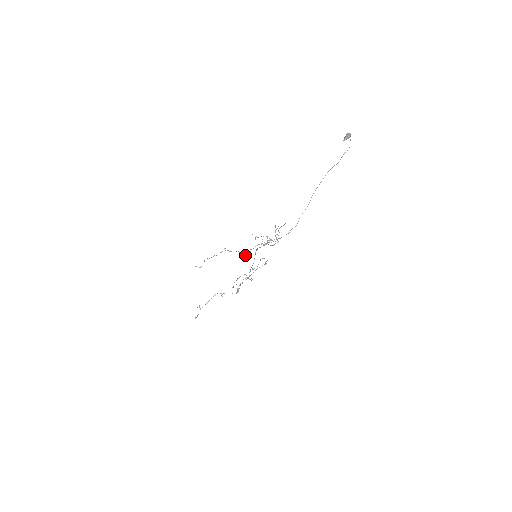
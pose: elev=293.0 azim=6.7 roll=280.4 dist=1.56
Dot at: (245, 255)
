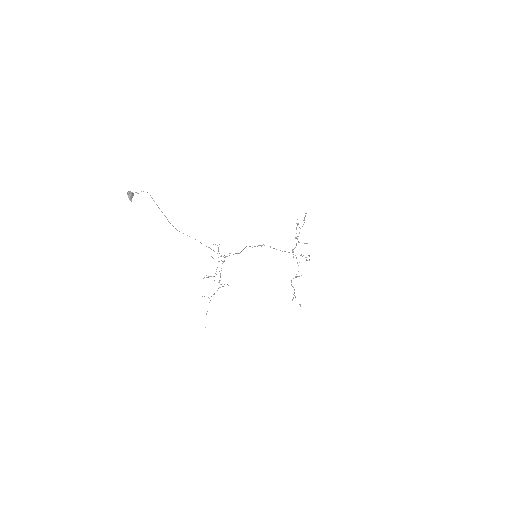
Dot at: occluded
